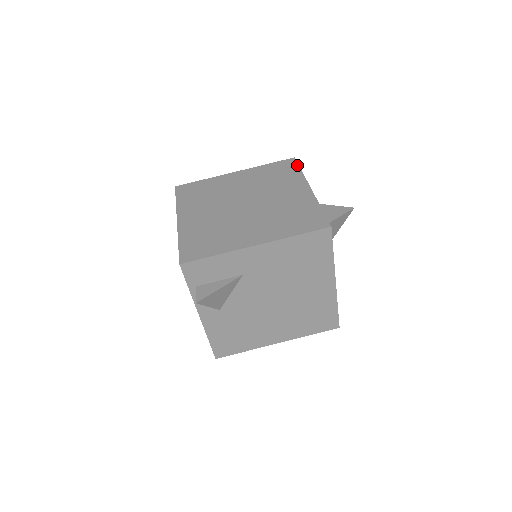
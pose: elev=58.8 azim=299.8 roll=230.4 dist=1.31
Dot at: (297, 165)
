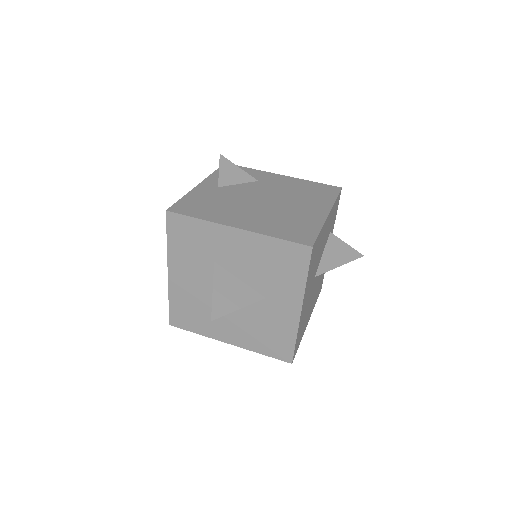
Dot at: occluded
